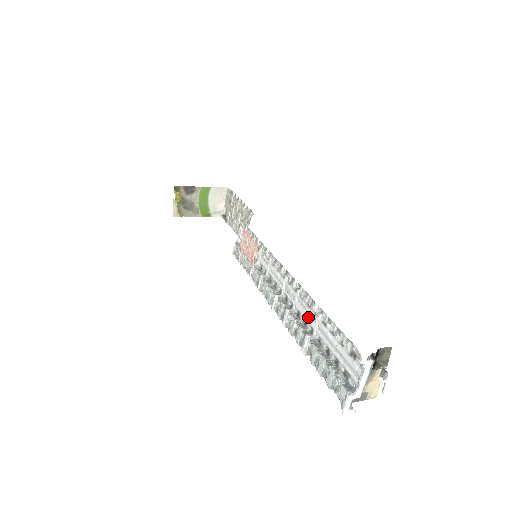
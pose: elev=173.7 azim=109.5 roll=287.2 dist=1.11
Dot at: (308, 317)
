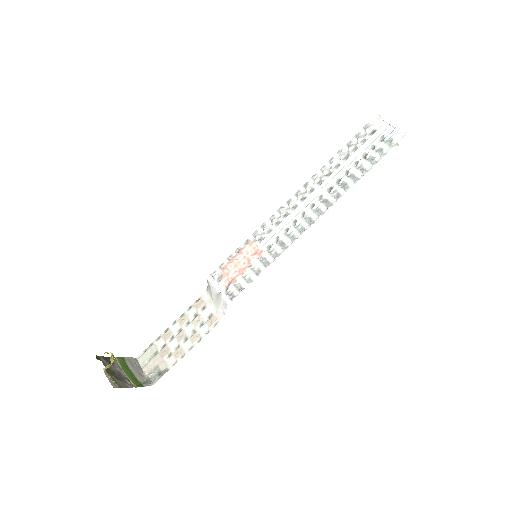
Dot at: (337, 175)
